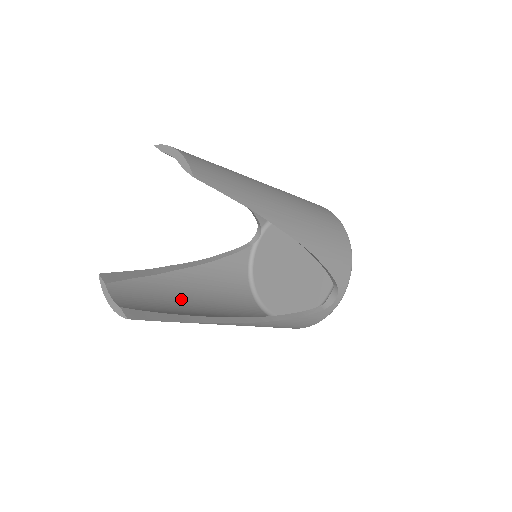
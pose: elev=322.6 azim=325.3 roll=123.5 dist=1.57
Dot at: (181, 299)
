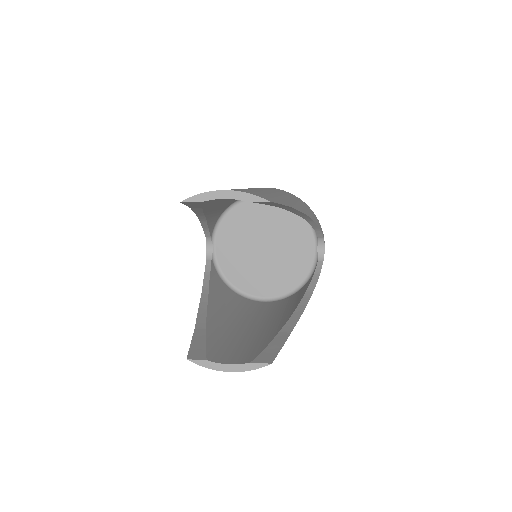
Dot at: (239, 331)
